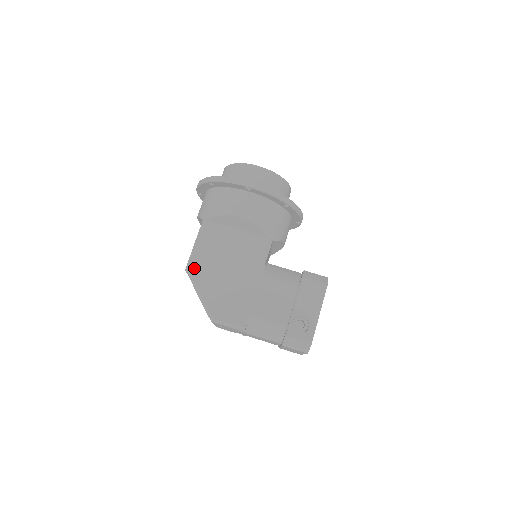
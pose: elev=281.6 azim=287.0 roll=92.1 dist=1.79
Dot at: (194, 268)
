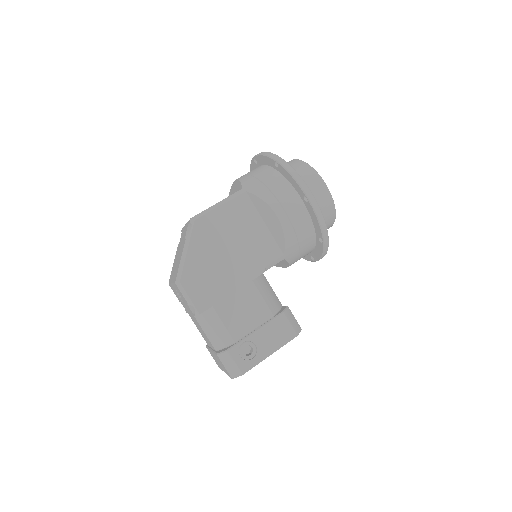
Dot at: (200, 224)
